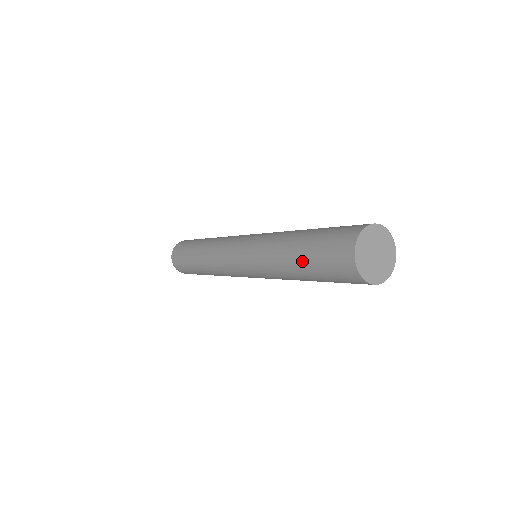
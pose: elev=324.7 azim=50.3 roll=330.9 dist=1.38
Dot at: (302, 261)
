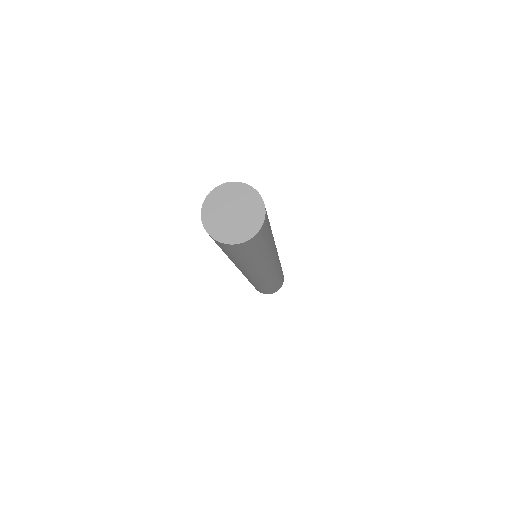
Dot at: occluded
